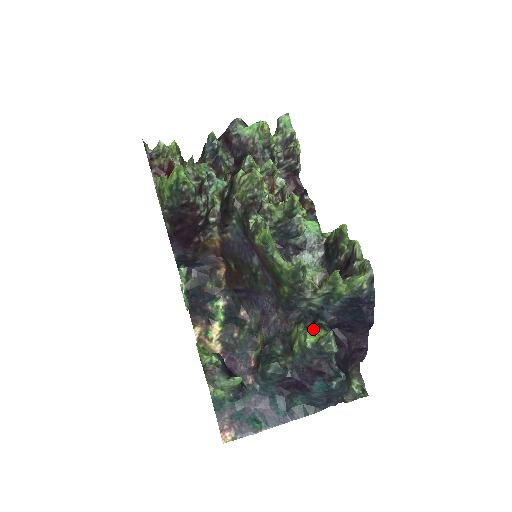
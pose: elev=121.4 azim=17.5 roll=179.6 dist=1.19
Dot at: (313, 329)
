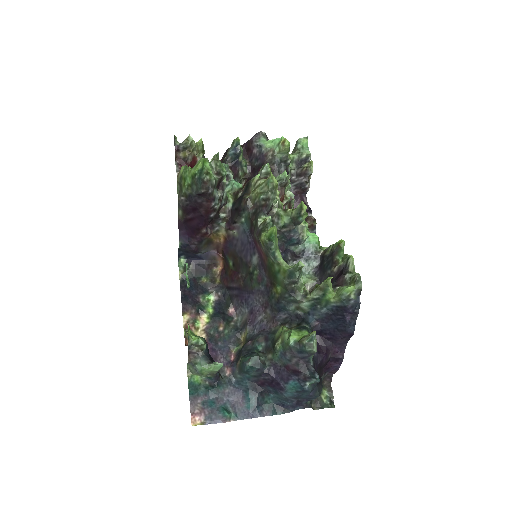
Dot at: (298, 329)
